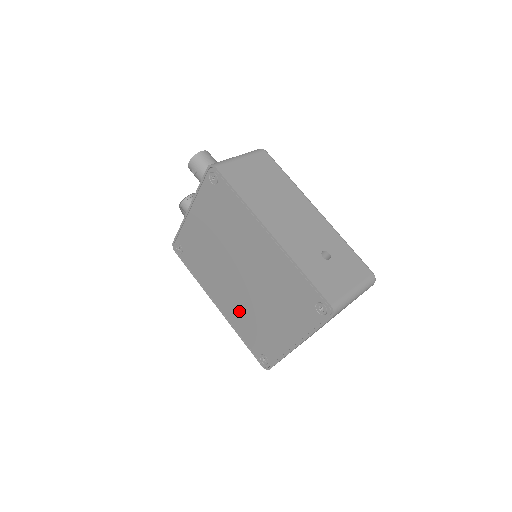
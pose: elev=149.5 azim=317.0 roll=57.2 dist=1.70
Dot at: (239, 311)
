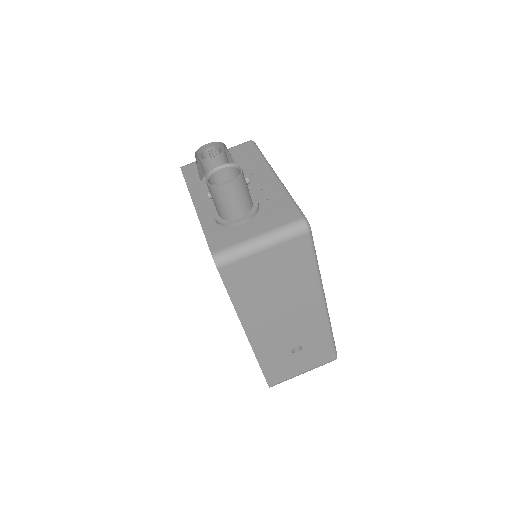
Dot at: occluded
